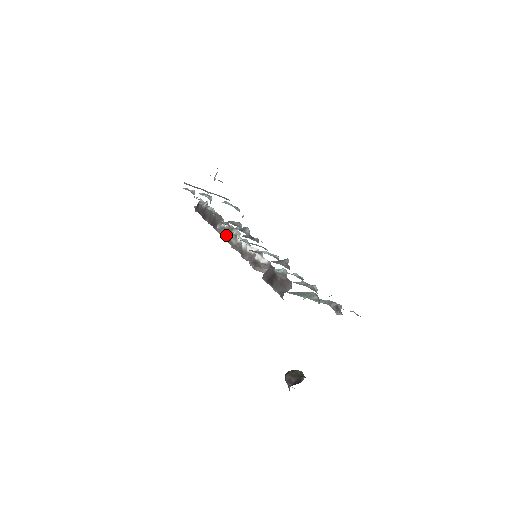
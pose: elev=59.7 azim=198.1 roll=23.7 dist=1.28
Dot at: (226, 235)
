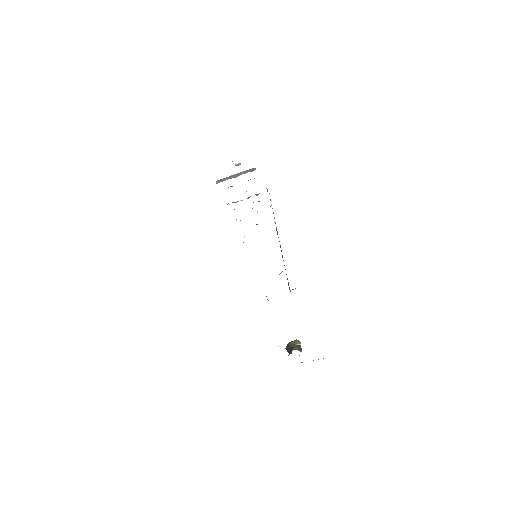
Dot at: occluded
